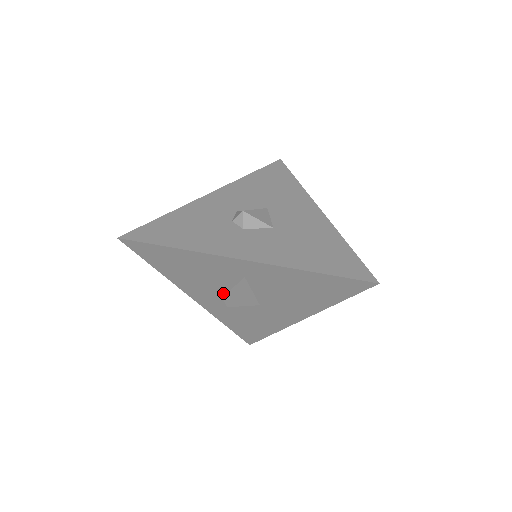
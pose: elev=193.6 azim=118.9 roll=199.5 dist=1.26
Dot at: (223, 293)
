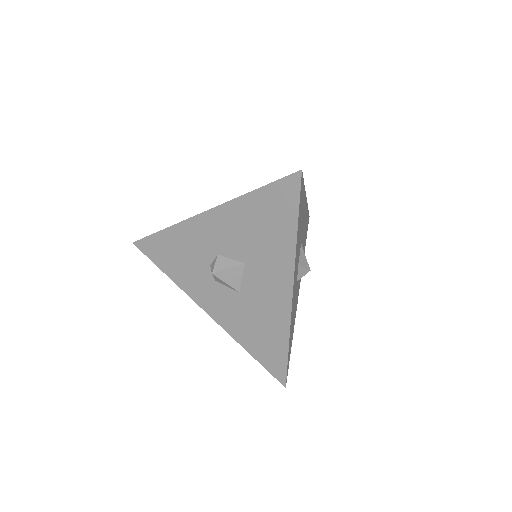
Dot at: occluded
